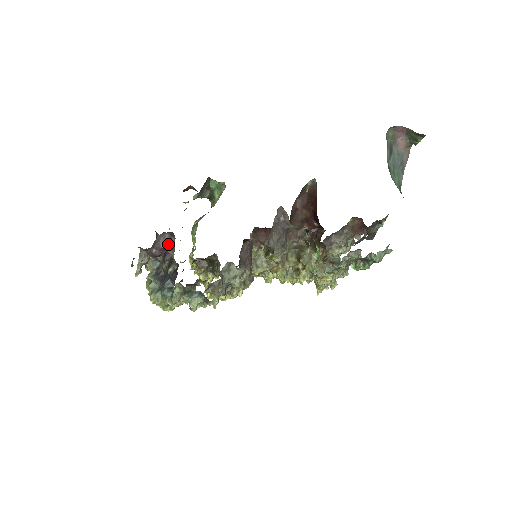
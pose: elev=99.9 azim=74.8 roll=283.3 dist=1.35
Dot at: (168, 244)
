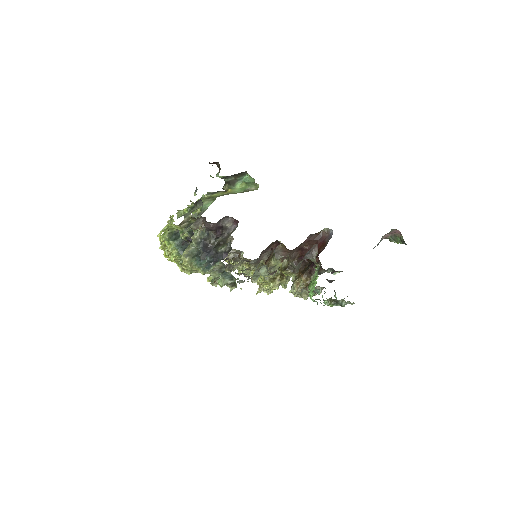
Dot at: (226, 226)
